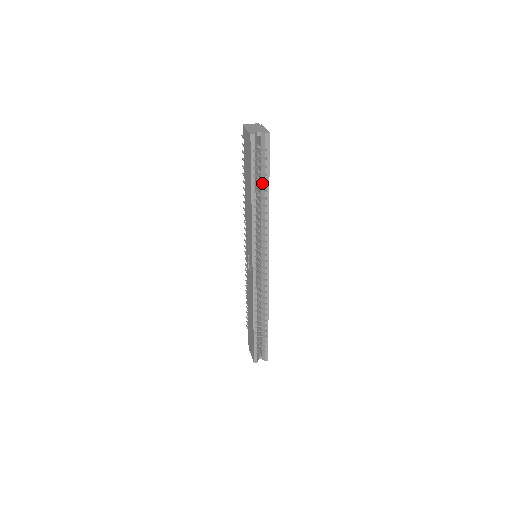
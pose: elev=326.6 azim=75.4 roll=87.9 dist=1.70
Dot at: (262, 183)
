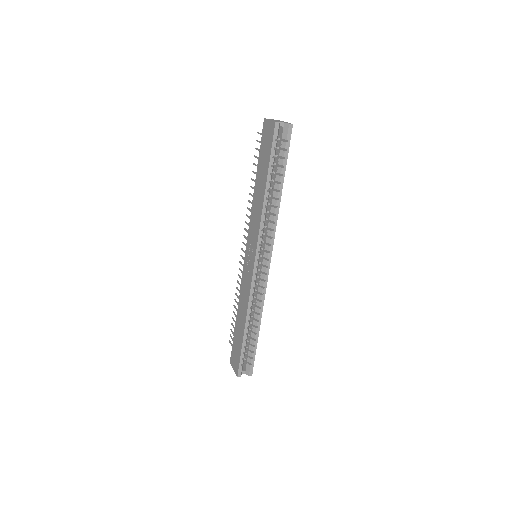
Dot at: (277, 175)
